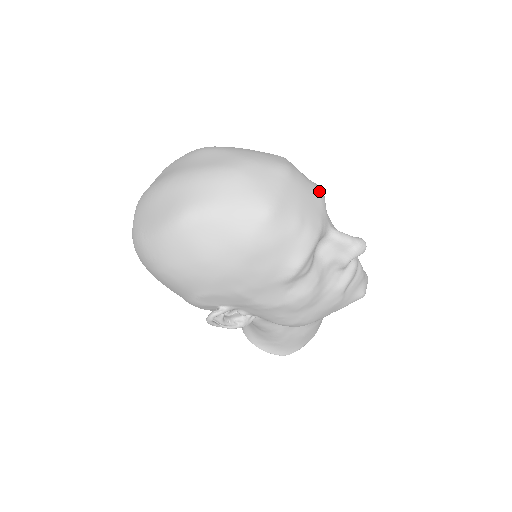
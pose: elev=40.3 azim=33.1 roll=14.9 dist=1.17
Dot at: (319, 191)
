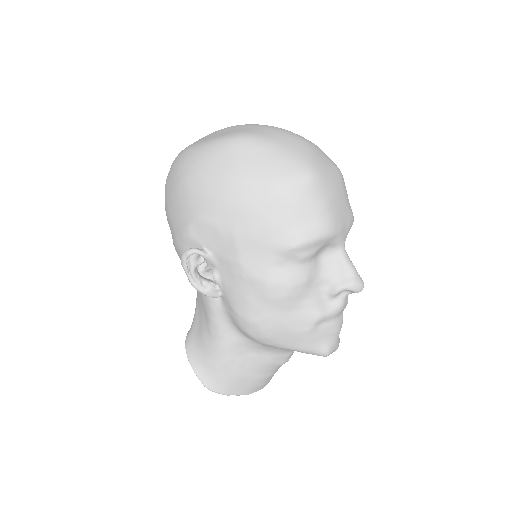
Dot at: (352, 213)
